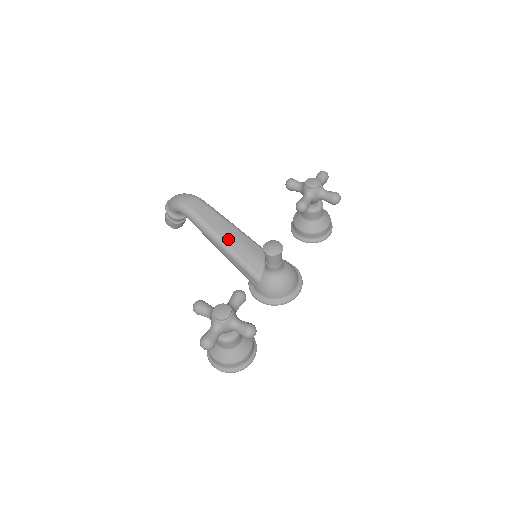
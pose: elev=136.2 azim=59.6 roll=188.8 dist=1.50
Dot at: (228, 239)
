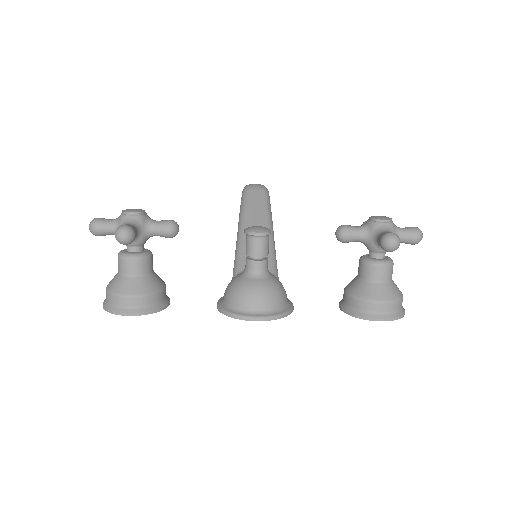
Dot at: (249, 226)
